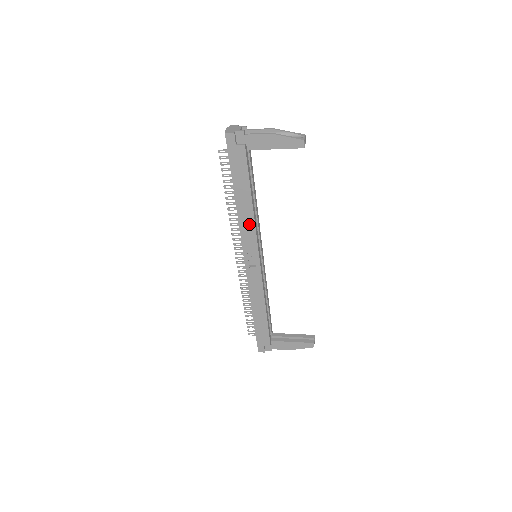
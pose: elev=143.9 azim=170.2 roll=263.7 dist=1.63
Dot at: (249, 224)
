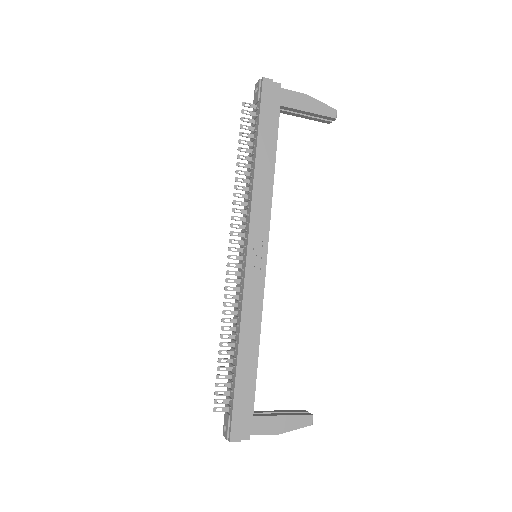
Dot at: (265, 197)
